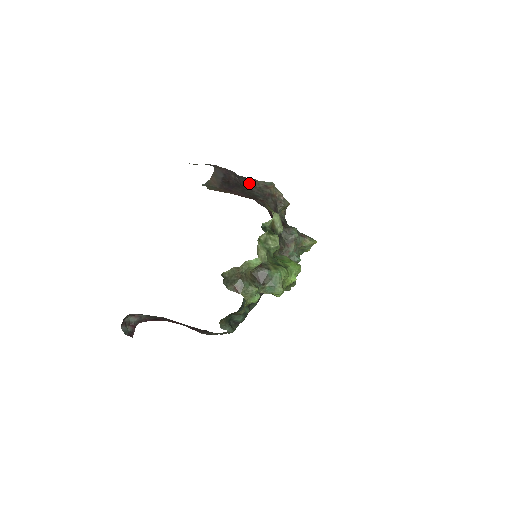
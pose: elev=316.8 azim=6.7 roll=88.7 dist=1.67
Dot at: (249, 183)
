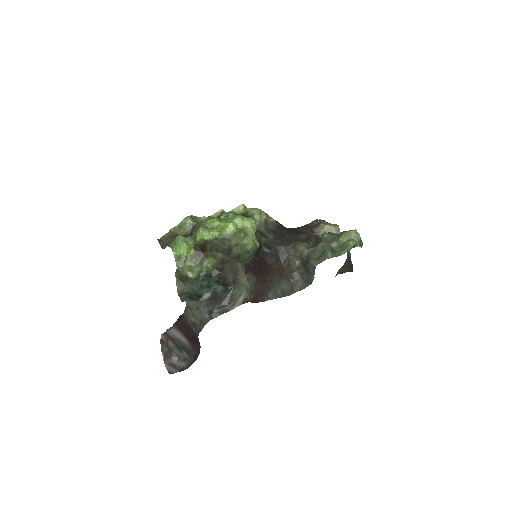
Dot at: occluded
